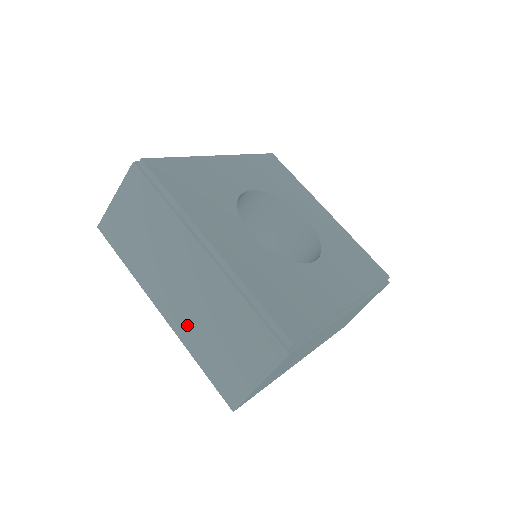
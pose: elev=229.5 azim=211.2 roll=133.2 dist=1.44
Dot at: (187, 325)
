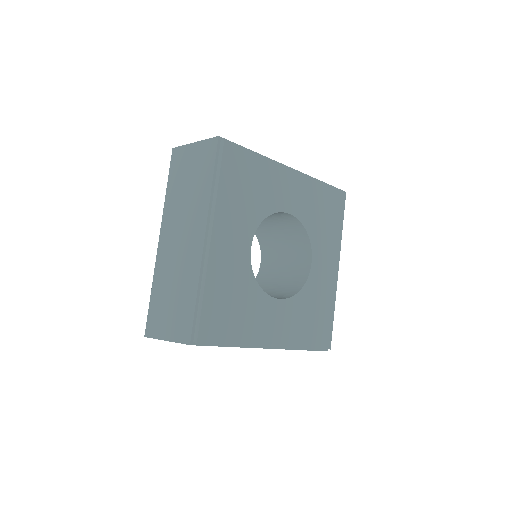
Dot at: (164, 265)
